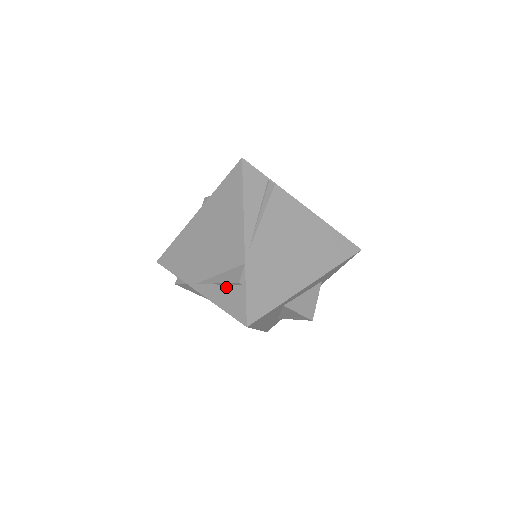
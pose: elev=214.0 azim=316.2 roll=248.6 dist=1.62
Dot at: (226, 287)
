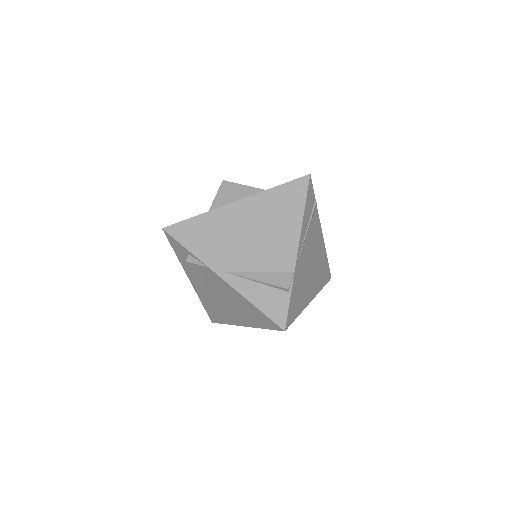
Dot at: (266, 287)
